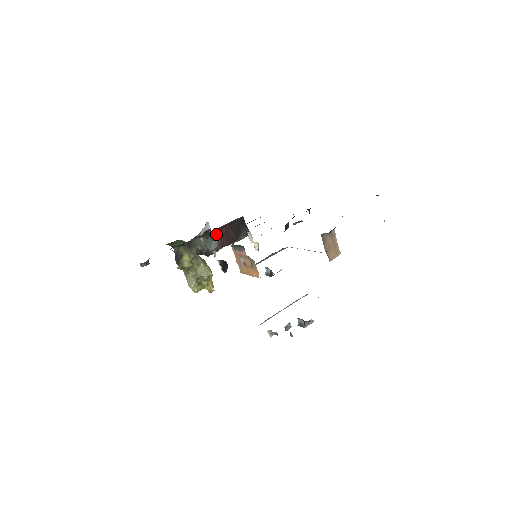
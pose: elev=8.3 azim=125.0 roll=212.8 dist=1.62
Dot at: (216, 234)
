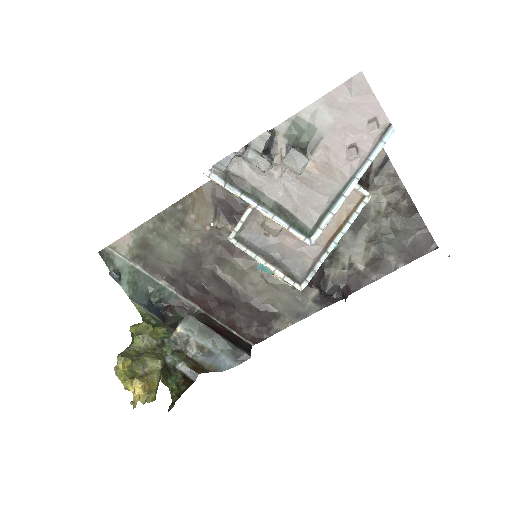
Dot at: (209, 321)
